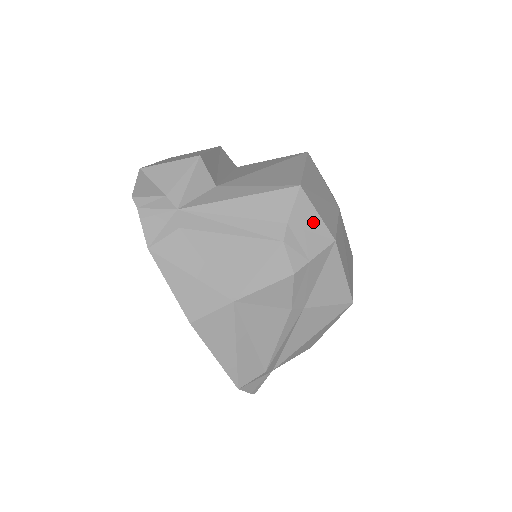
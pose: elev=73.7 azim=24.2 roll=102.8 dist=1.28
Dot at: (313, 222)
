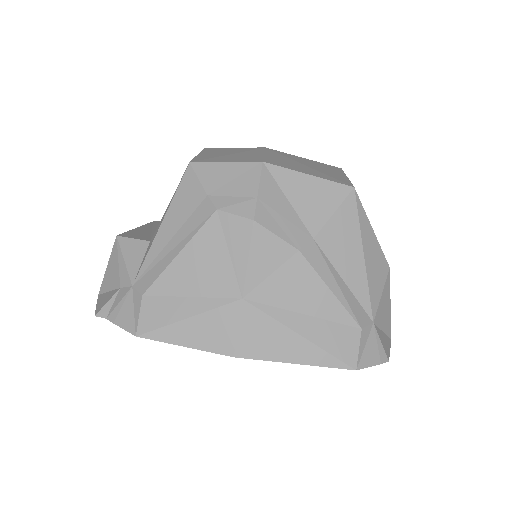
Dot at: (228, 172)
